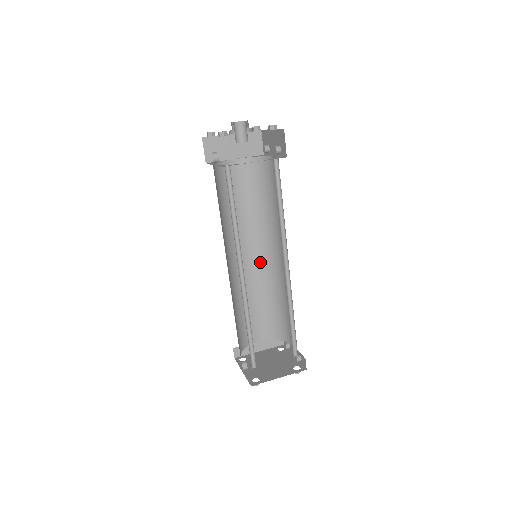
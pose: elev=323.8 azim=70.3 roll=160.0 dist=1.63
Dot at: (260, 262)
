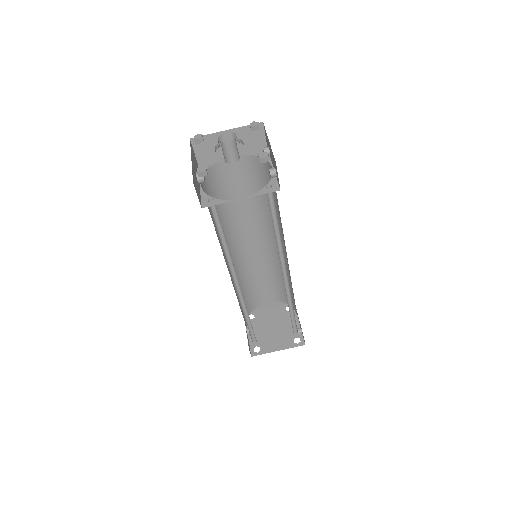
Dot at: (266, 246)
